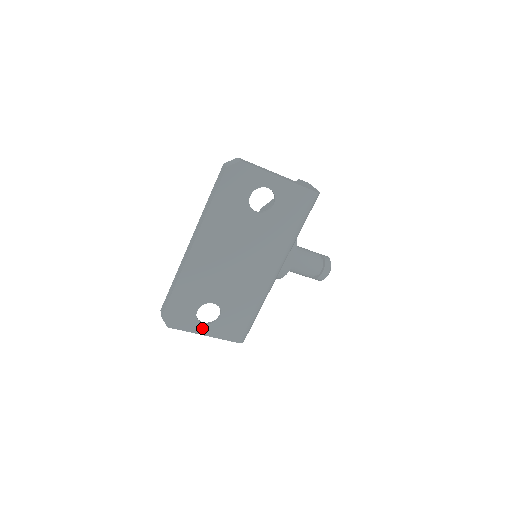
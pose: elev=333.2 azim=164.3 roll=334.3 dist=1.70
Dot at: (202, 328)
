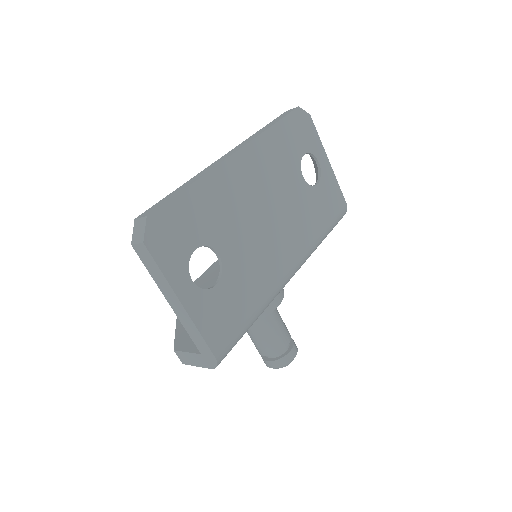
Dot at: (186, 287)
